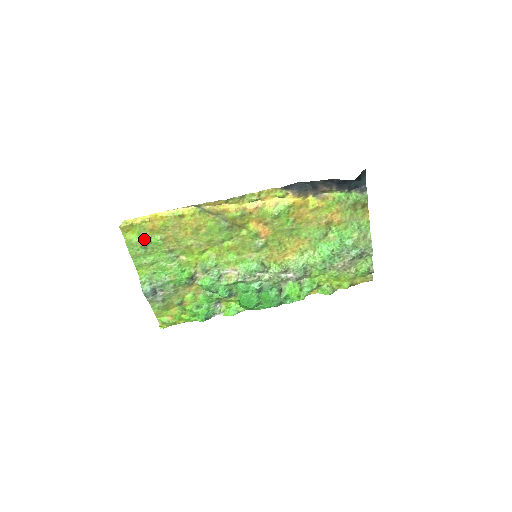
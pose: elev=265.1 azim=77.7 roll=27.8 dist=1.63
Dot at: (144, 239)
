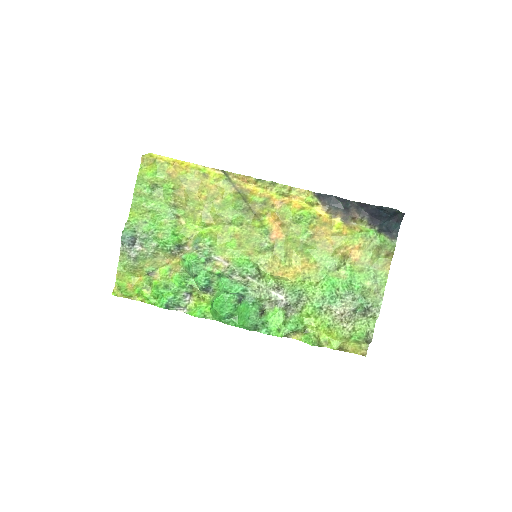
Dot at: (157, 179)
